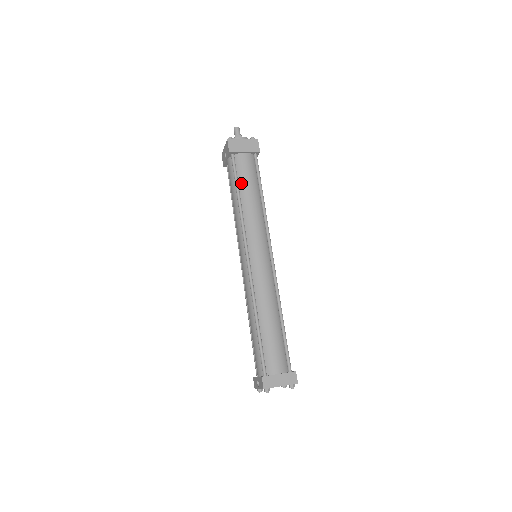
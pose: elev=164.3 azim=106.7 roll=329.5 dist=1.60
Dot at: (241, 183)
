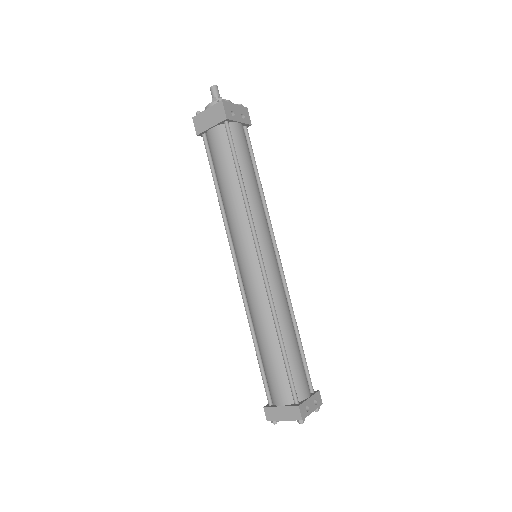
Dot at: (216, 171)
